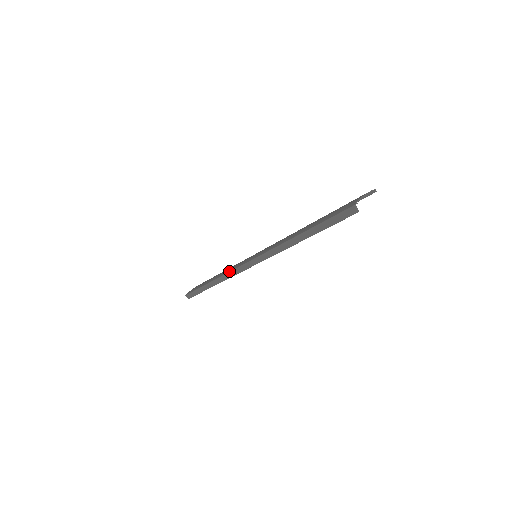
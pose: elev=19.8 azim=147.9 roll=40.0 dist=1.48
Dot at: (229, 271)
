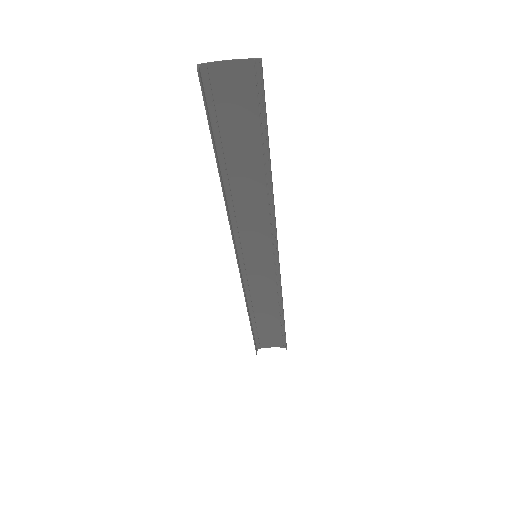
Dot at: (244, 284)
